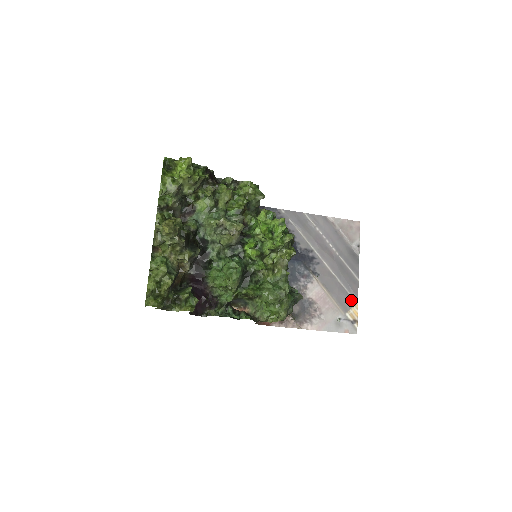
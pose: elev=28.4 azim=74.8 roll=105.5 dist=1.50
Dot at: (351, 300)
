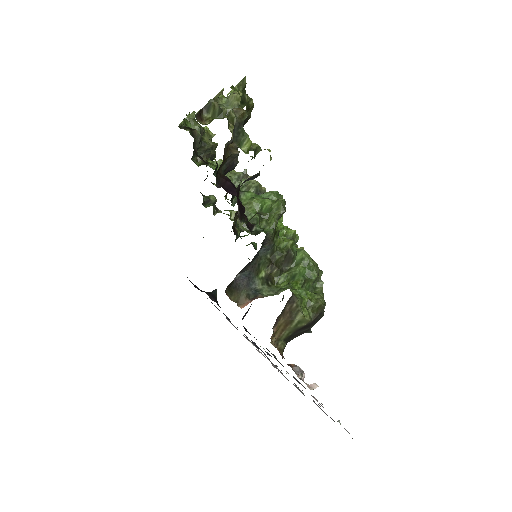
Dot at: occluded
